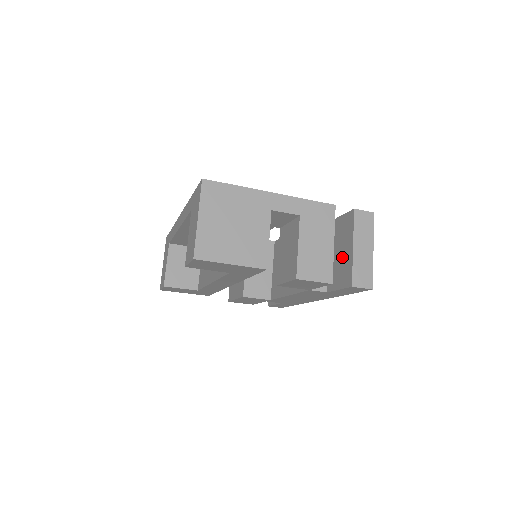
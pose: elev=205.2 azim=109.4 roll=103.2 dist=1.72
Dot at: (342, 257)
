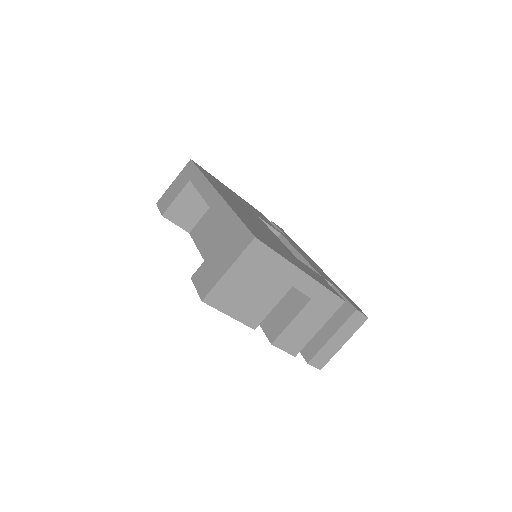
Dot at: (319, 330)
